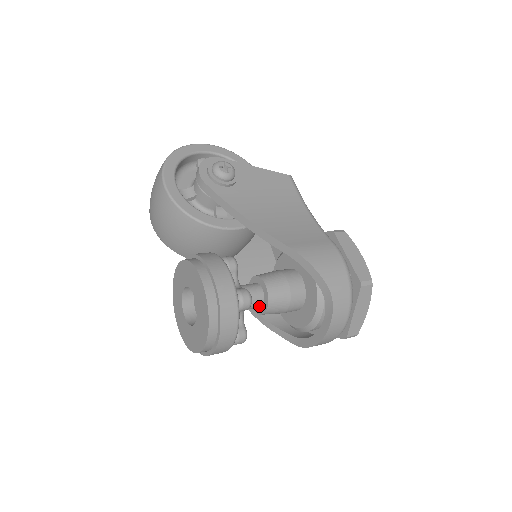
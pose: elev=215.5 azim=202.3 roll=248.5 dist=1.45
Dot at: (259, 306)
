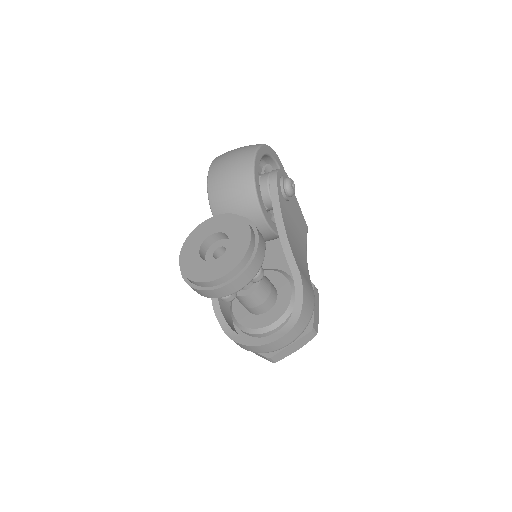
Dot at: (243, 288)
